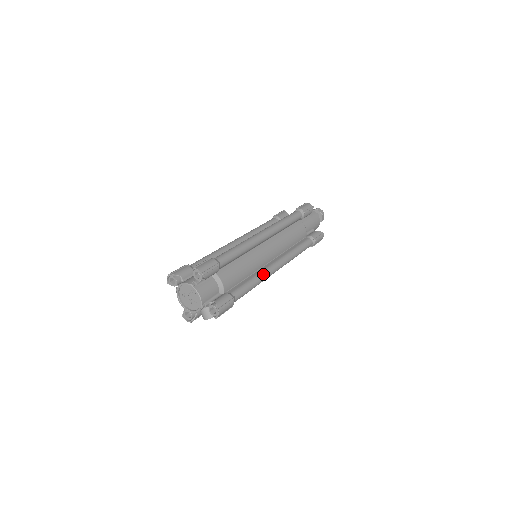
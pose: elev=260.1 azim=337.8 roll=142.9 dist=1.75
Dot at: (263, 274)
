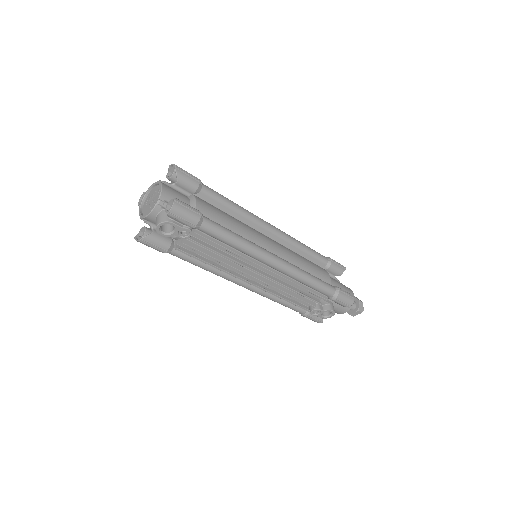
Dot at: (253, 243)
